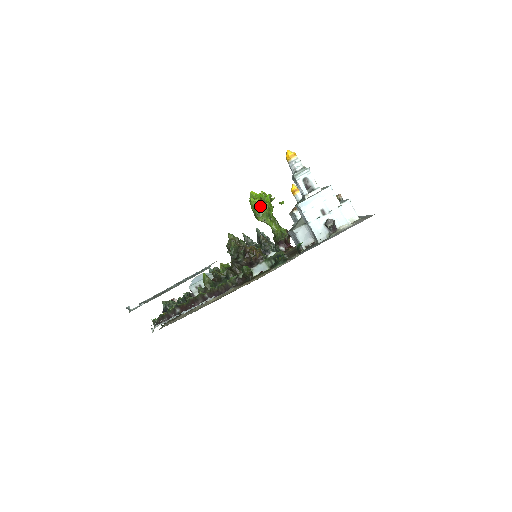
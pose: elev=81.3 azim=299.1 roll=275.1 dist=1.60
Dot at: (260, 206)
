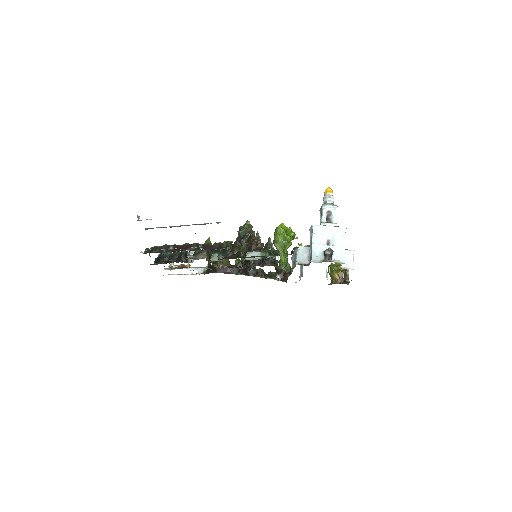
Dot at: (282, 235)
